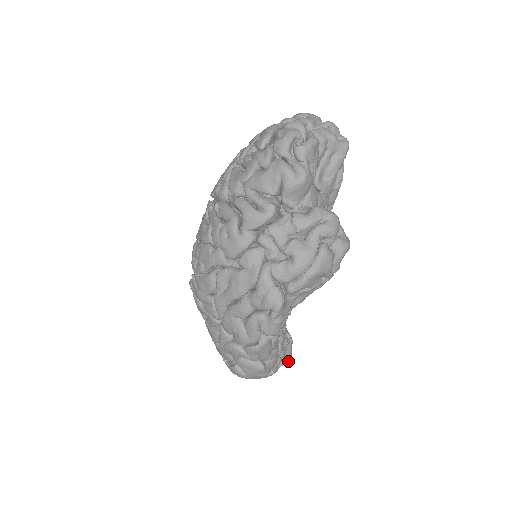
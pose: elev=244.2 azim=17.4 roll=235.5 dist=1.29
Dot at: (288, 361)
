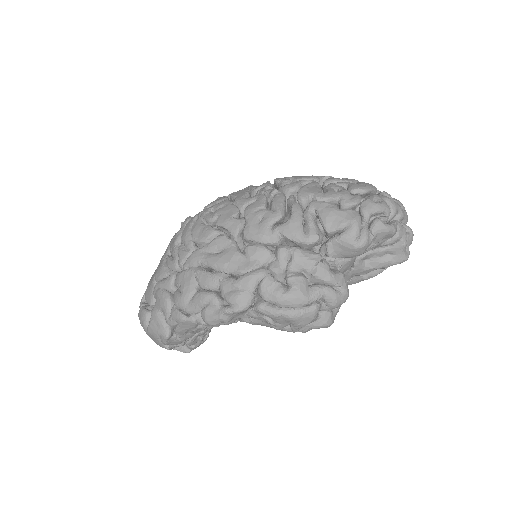
Dot at: (185, 351)
